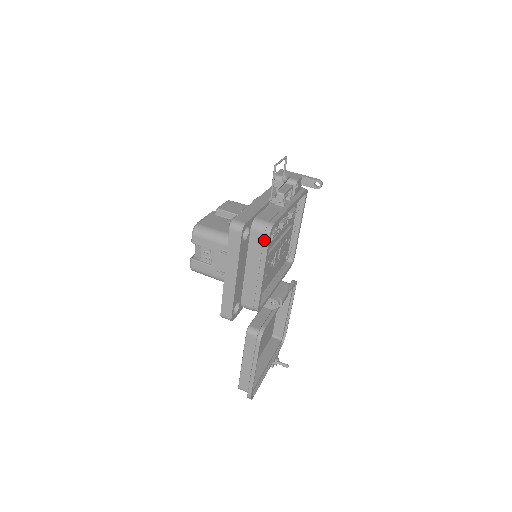
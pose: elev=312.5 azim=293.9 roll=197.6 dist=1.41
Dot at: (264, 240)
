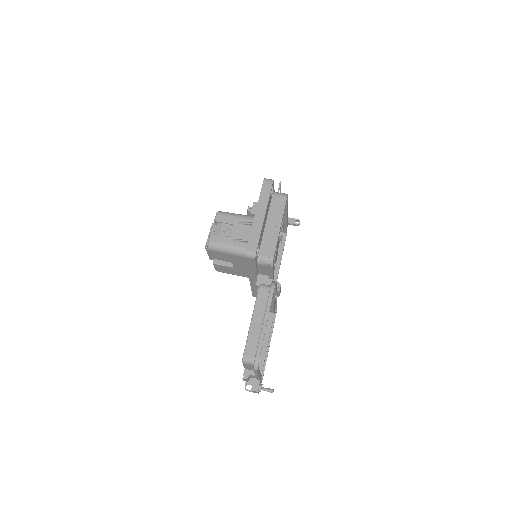
Dot at: (283, 201)
